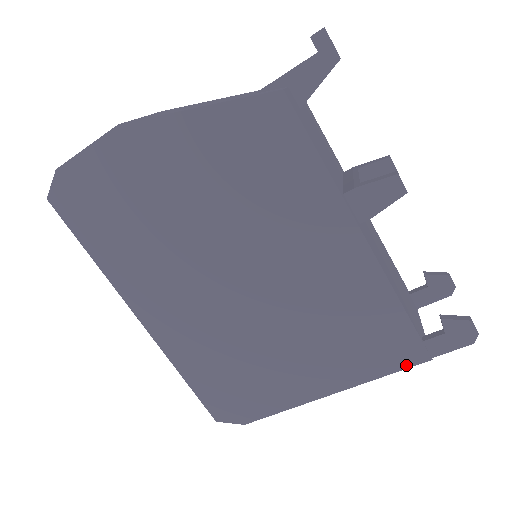
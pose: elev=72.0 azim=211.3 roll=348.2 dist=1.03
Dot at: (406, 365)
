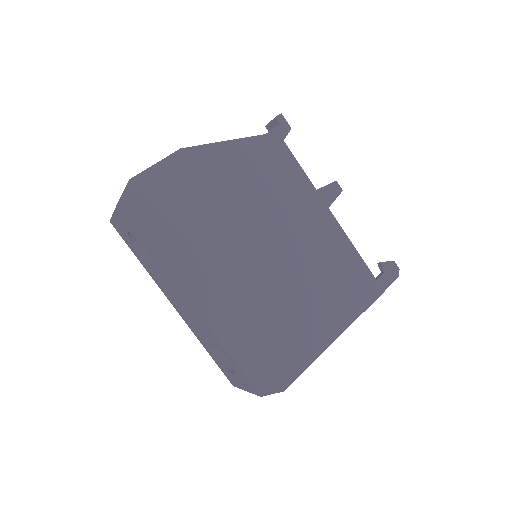
Dot at: (373, 299)
